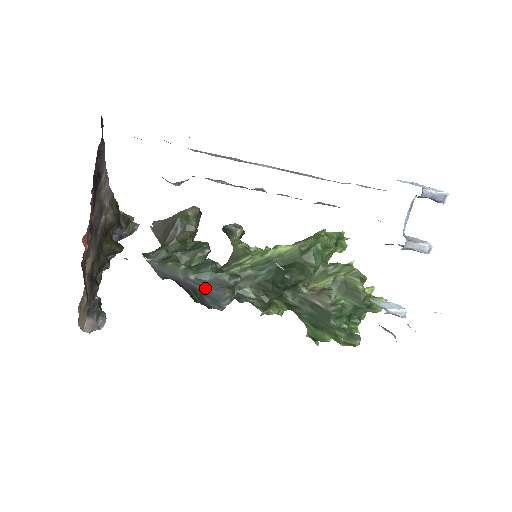
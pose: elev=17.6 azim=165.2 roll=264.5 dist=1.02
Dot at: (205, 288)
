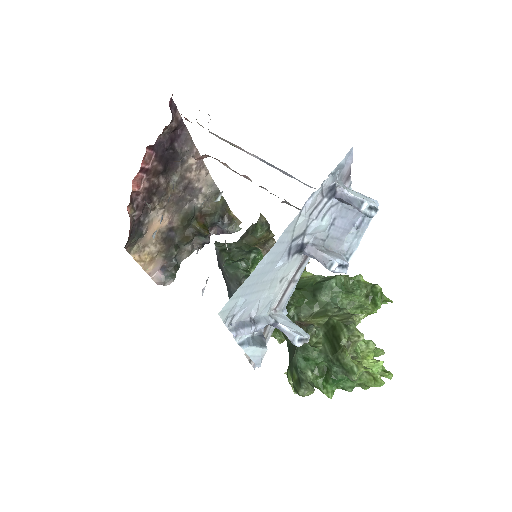
Dot at: (228, 280)
